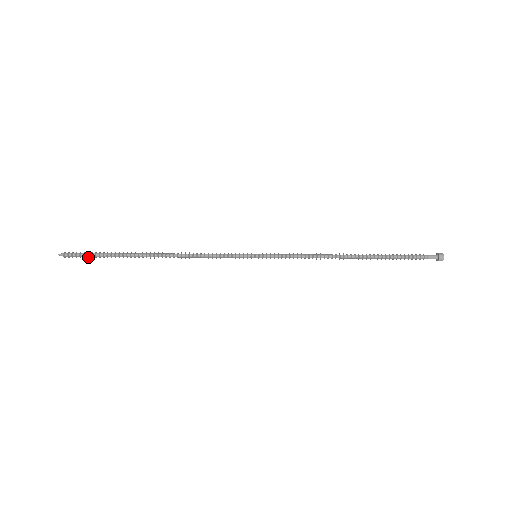
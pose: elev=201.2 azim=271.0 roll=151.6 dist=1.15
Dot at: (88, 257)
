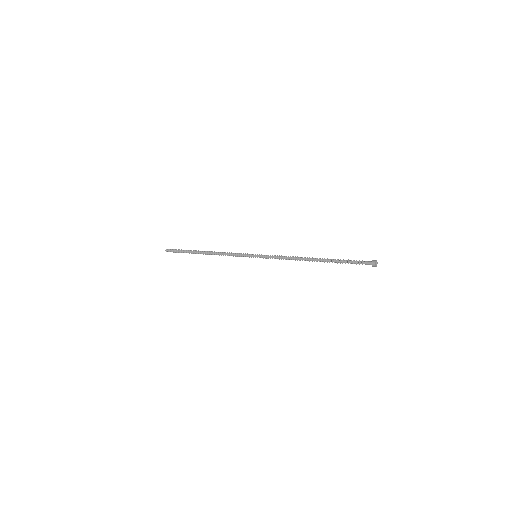
Dot at: (177, 252)
